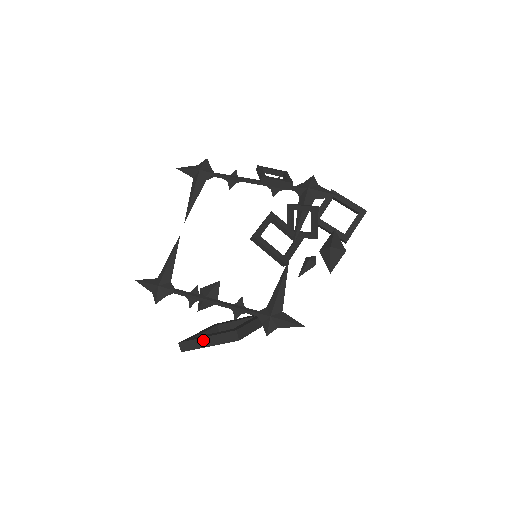
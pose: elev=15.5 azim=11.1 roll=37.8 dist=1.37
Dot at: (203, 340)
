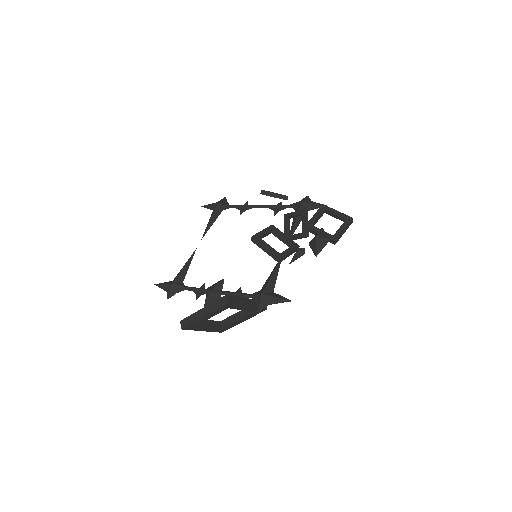
Dot at: (200, 312)
